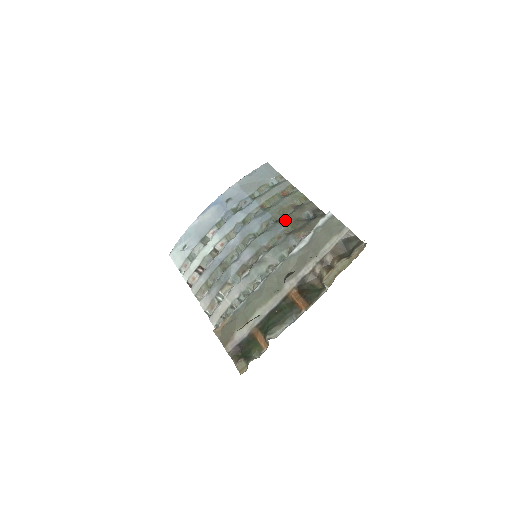
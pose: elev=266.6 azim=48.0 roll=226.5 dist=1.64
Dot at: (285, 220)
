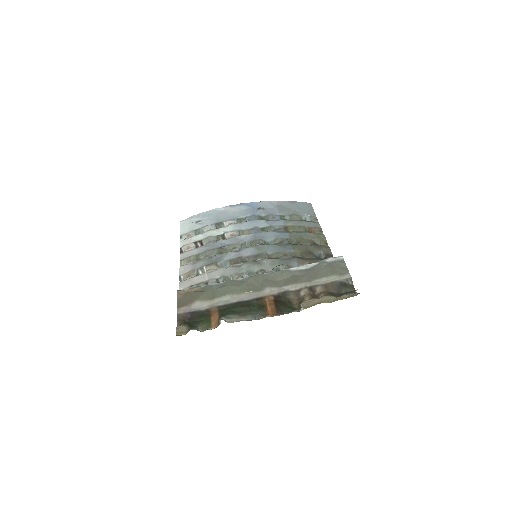
Dot at: (299, 246)
